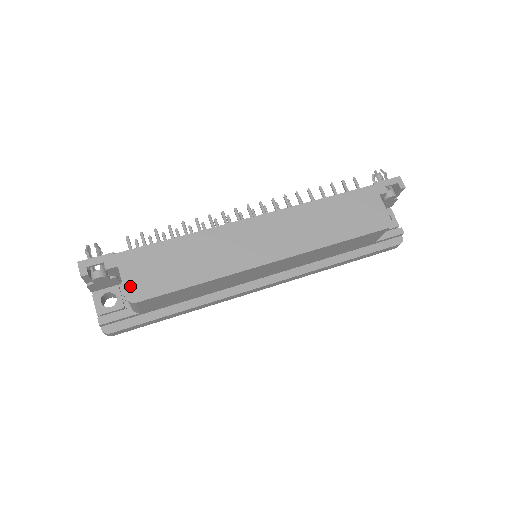
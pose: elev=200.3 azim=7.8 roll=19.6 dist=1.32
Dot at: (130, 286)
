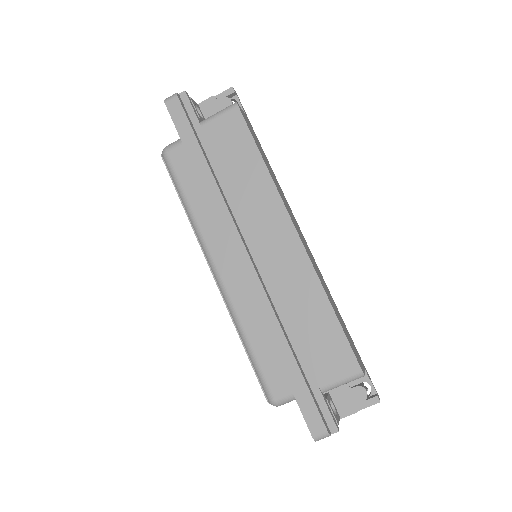
Dot at: (242, 111)
